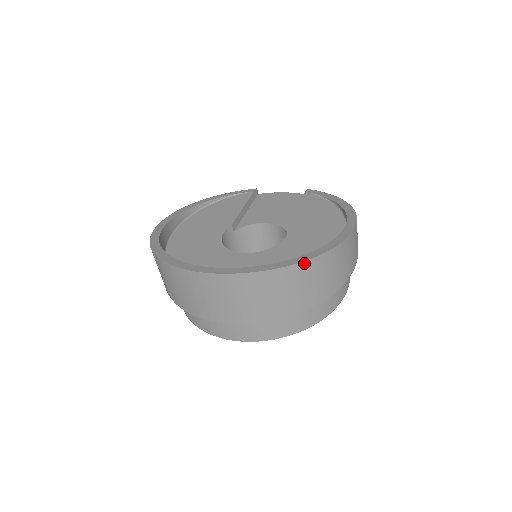
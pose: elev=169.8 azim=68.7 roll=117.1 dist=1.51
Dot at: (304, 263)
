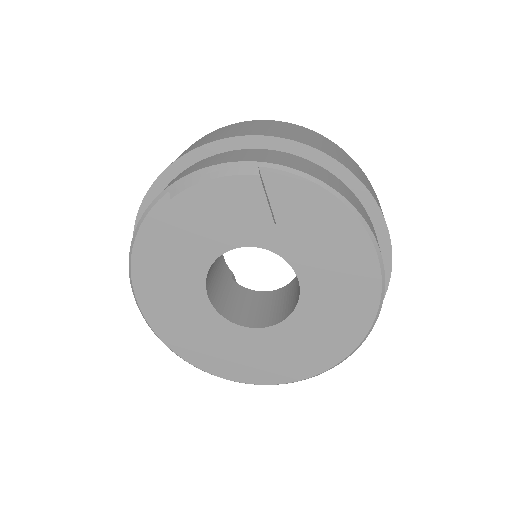
Dot at: (327, 139)
